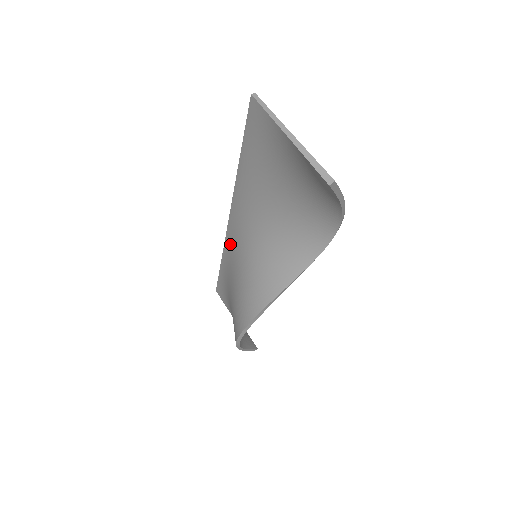
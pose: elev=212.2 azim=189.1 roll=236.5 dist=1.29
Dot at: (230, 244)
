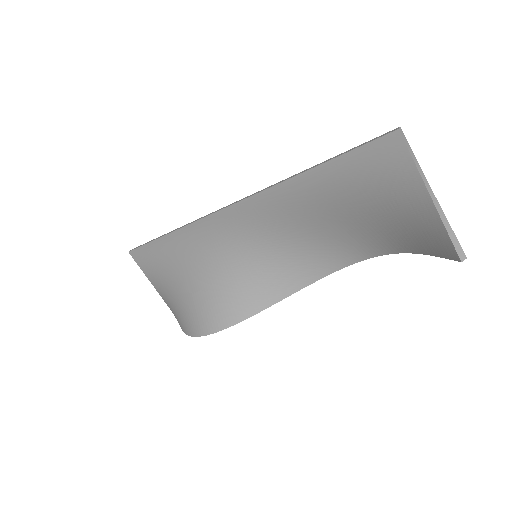
Dot at: (208, 229)
